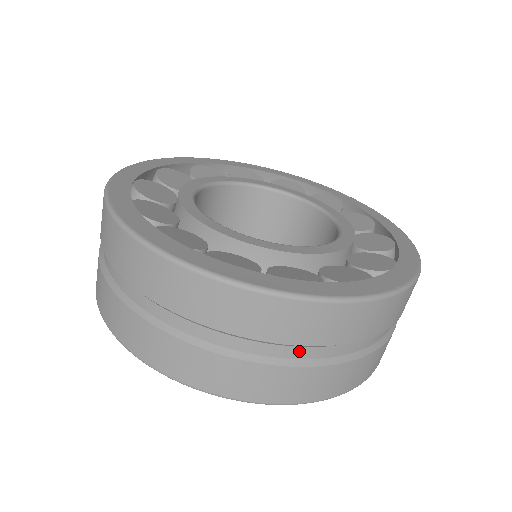
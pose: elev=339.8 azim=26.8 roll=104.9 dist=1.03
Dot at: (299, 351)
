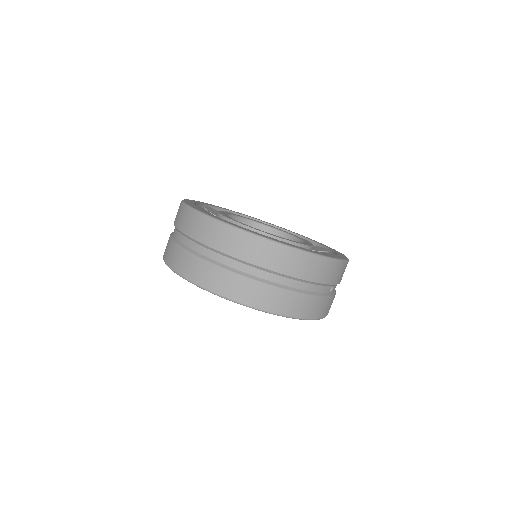
Dot at: (274, 277)
